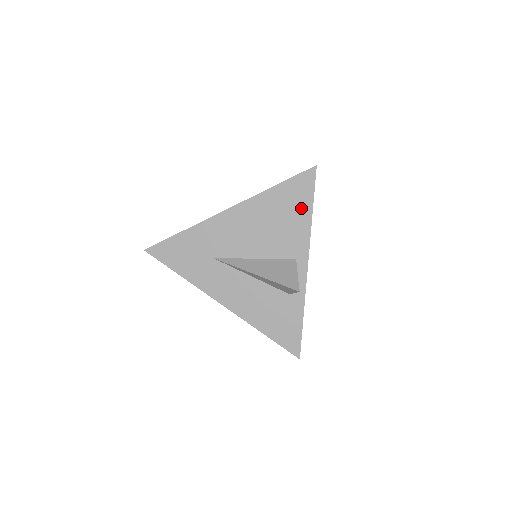
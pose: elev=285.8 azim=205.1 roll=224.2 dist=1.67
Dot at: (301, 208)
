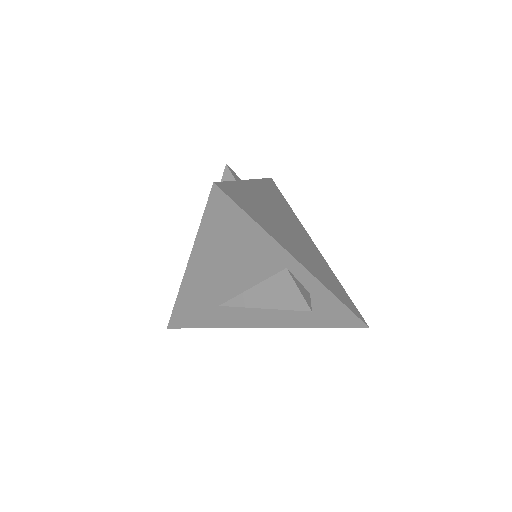
Dot at: (243, 228)
